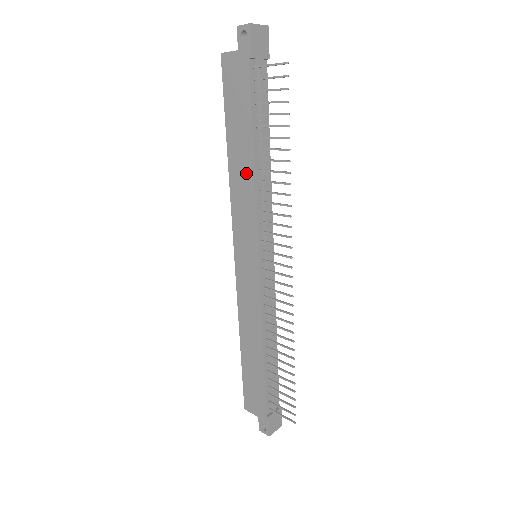
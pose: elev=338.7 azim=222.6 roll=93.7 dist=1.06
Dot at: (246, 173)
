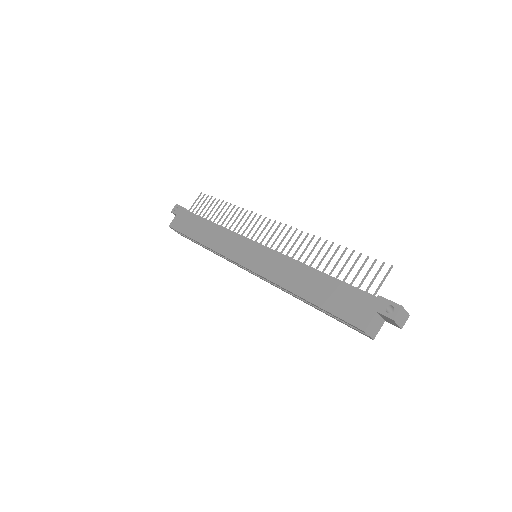
Dot at: (214, 232)
